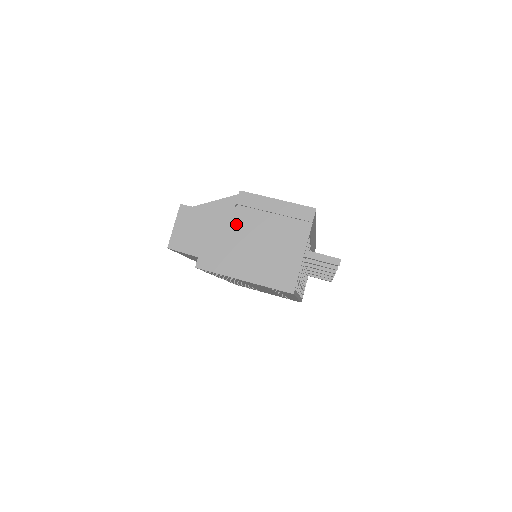
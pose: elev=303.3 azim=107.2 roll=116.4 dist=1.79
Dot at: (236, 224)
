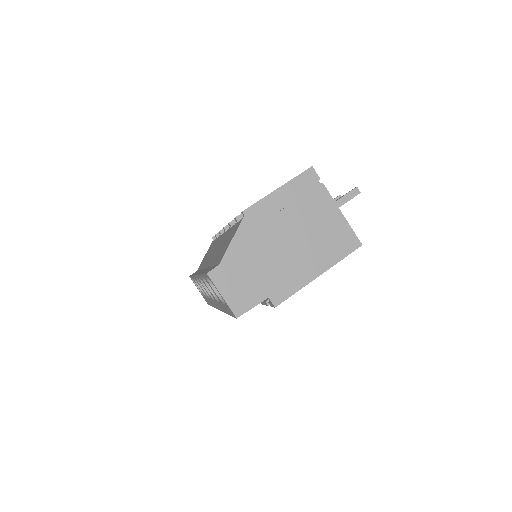
Dot at: (268, 240)
